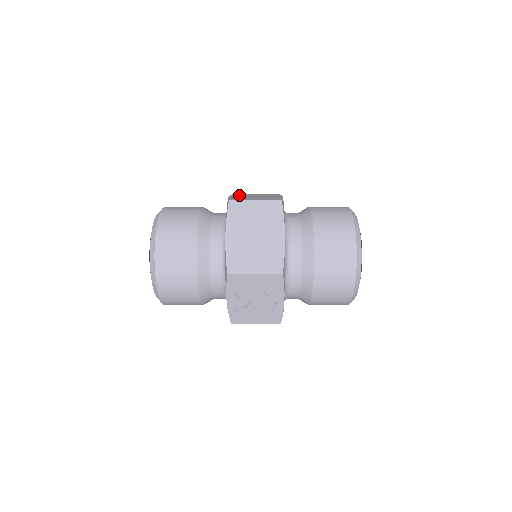
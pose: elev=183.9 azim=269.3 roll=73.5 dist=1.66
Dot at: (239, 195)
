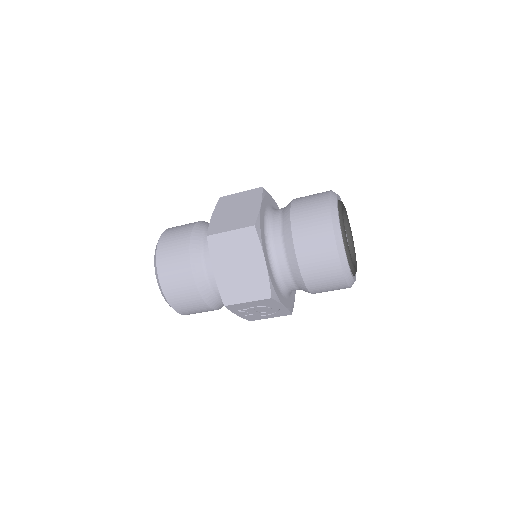
Dot at: (222, 206)
